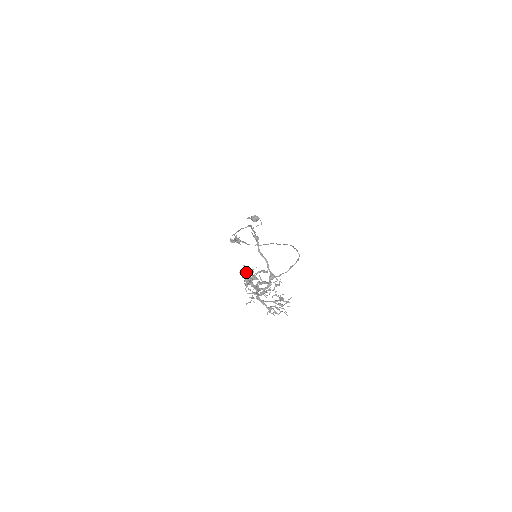
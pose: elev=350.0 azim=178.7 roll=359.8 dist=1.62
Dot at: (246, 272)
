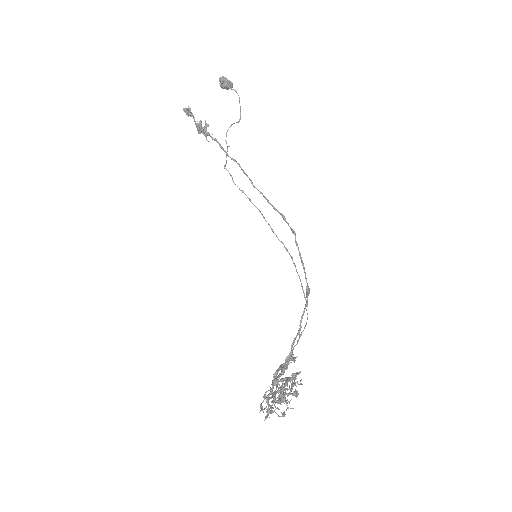
Dot at: occluded
